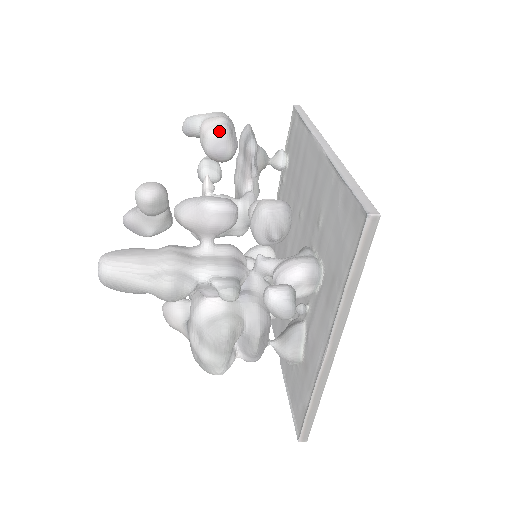
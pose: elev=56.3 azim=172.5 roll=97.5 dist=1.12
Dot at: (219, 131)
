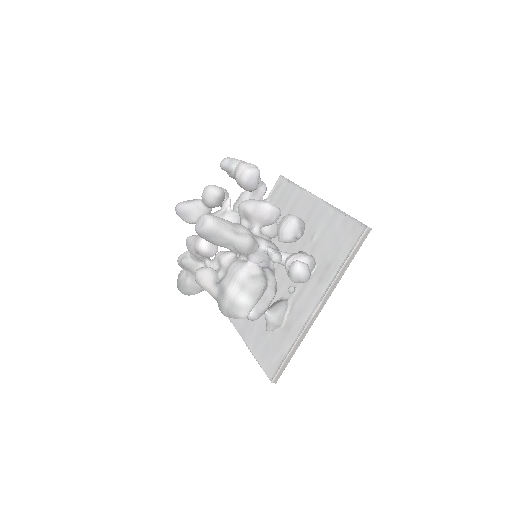
Dot at: (255, 171)
